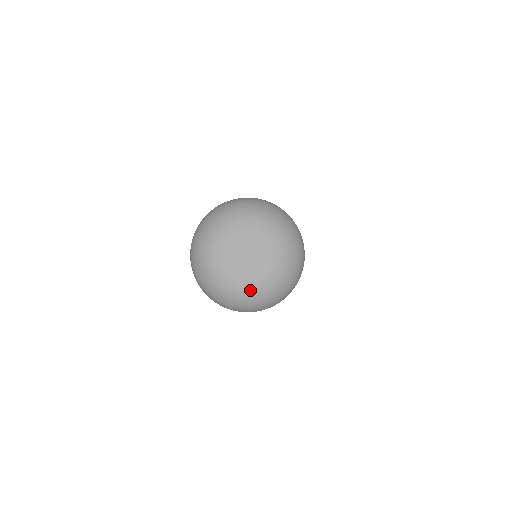
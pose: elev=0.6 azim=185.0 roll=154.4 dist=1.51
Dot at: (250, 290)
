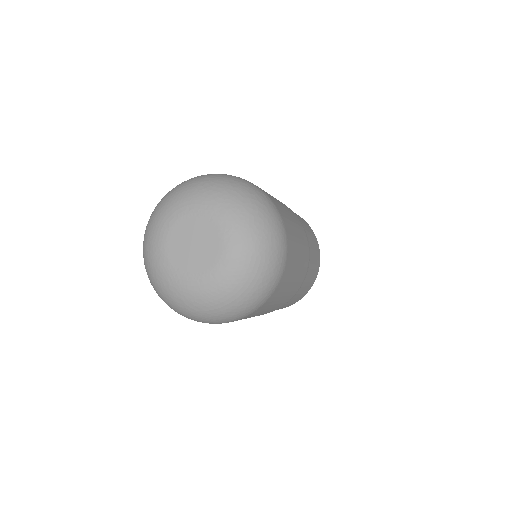
Dot at: (164, 277)
